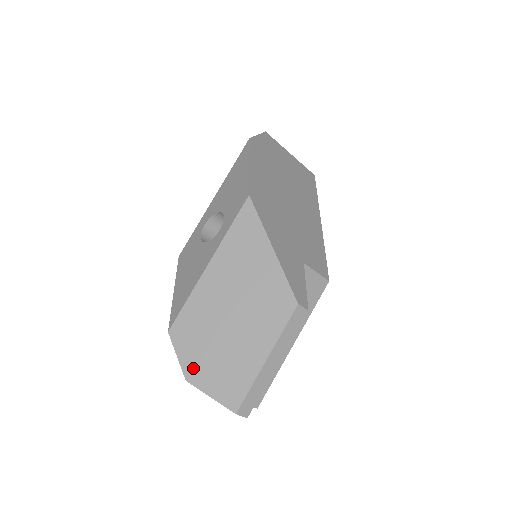
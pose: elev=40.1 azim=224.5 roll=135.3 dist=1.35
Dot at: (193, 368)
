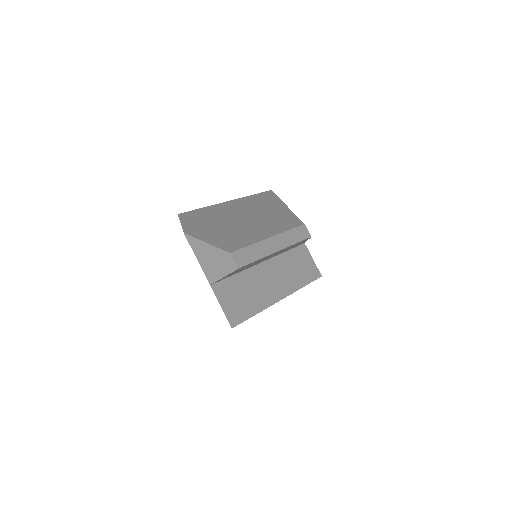
Dot at: (194, 229)
